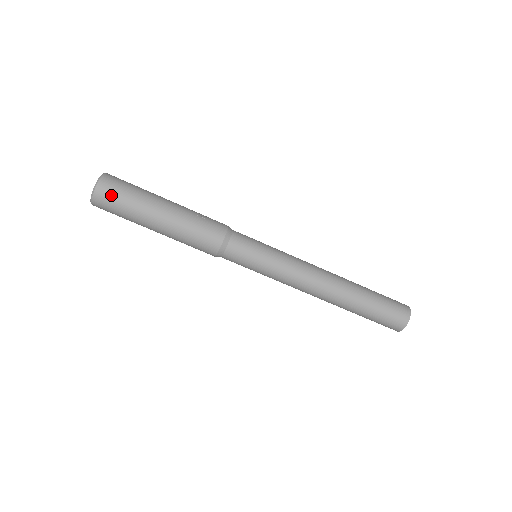
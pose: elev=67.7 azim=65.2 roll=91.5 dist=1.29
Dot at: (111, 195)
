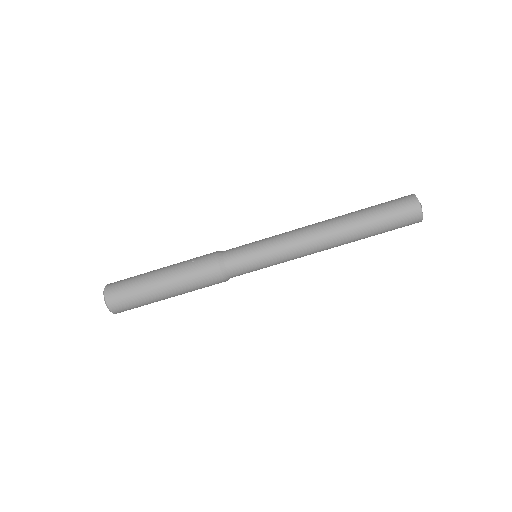
Dot at: (119, 298)
